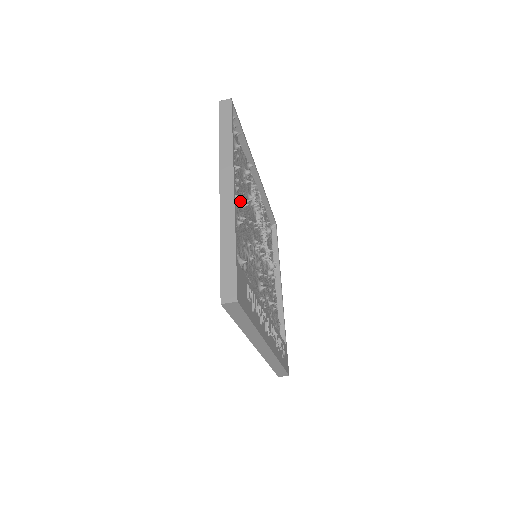
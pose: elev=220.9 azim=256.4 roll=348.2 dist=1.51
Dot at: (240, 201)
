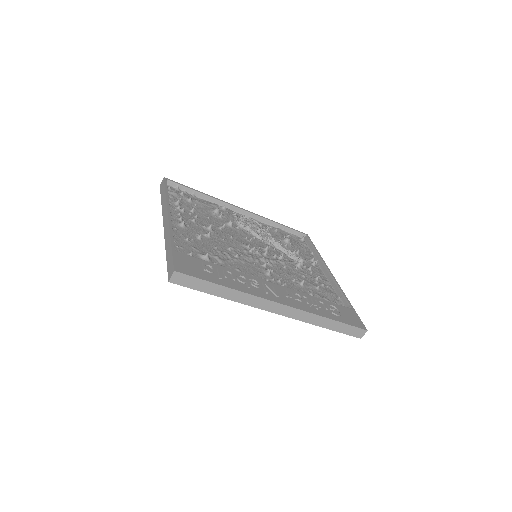
Dot at: (203, 227)
